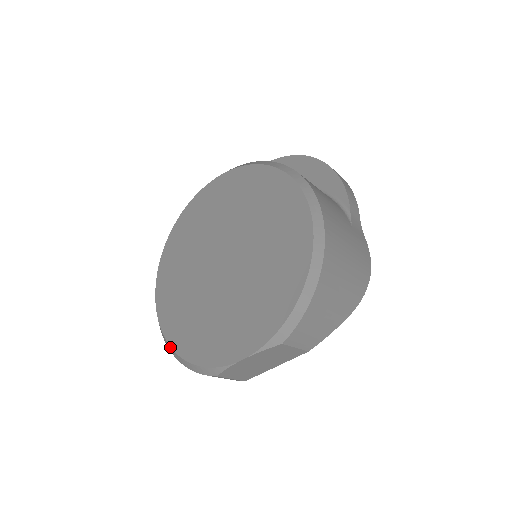
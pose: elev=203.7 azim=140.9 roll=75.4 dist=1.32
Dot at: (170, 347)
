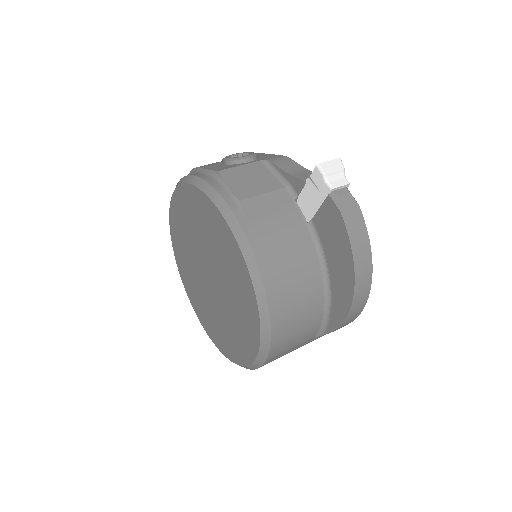
Dot at: (171, 238)
